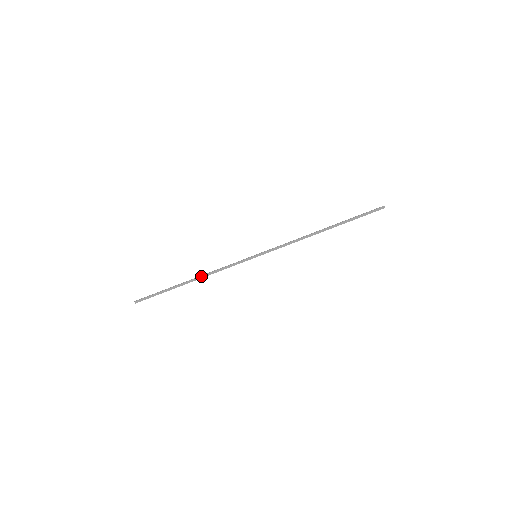
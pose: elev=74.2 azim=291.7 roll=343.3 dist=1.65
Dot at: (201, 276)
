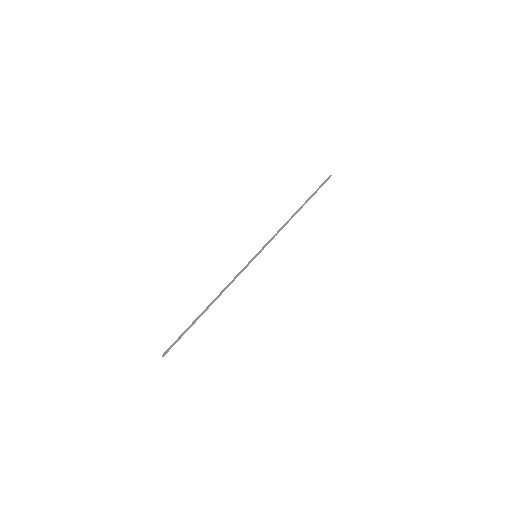
Dot at: (216, 297)
